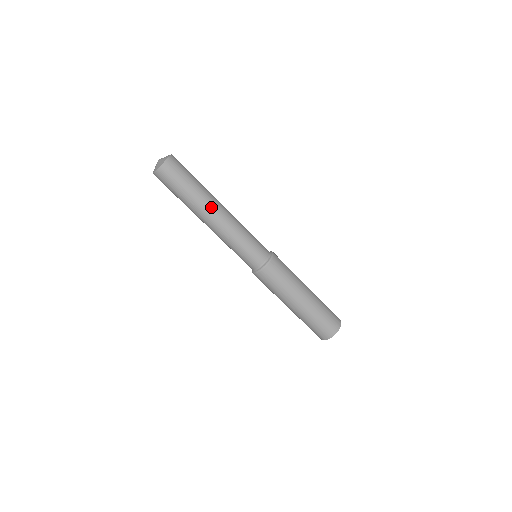
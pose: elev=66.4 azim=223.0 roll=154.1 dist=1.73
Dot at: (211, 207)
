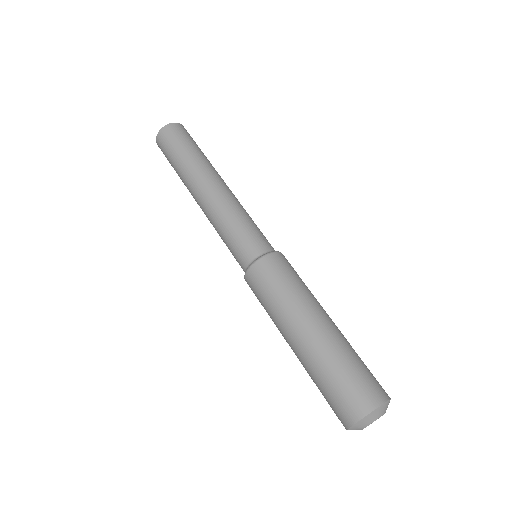
Dot at: (204, 175)
